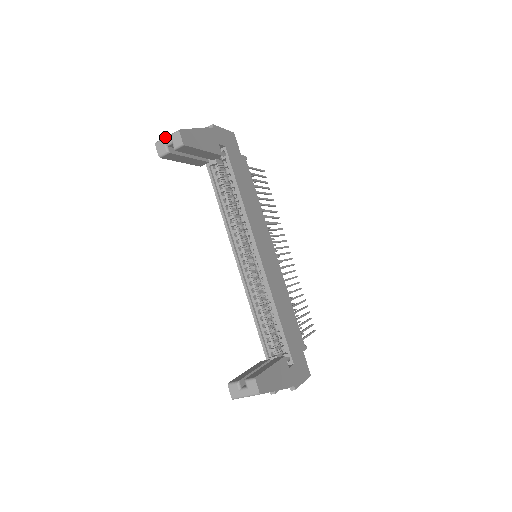
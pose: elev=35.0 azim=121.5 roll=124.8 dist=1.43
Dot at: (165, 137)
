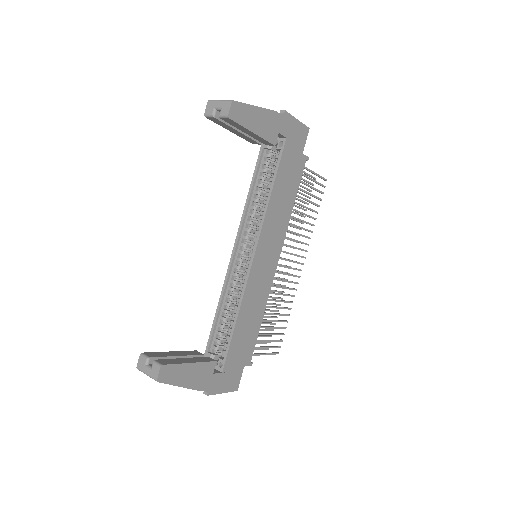
Dot at: (219, 100)
